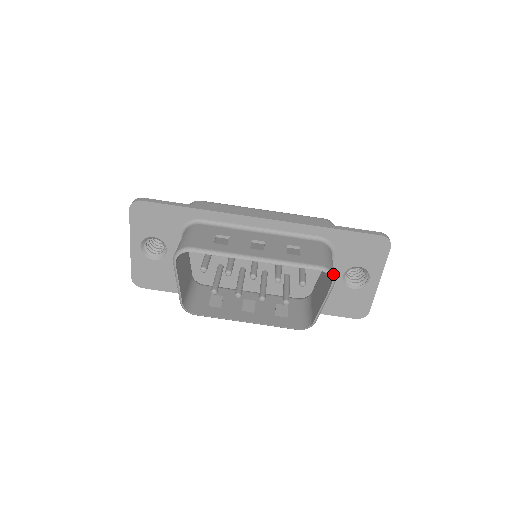
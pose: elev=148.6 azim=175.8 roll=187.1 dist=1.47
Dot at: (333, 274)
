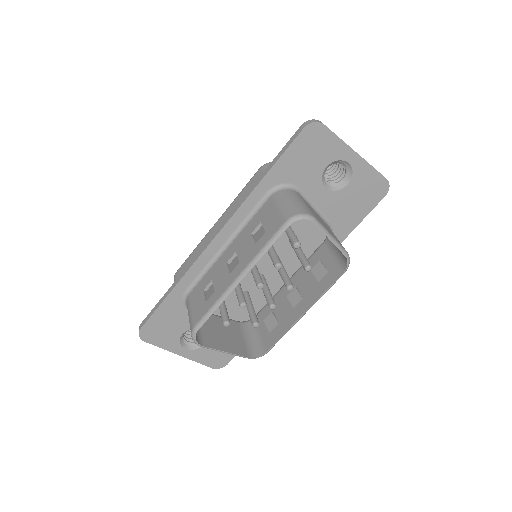
Dot at: (302, 214)
